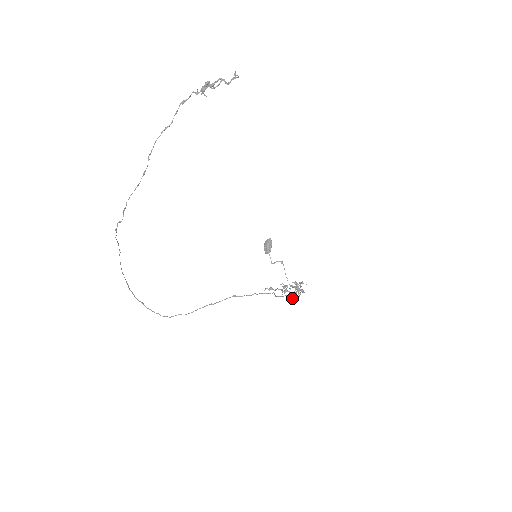
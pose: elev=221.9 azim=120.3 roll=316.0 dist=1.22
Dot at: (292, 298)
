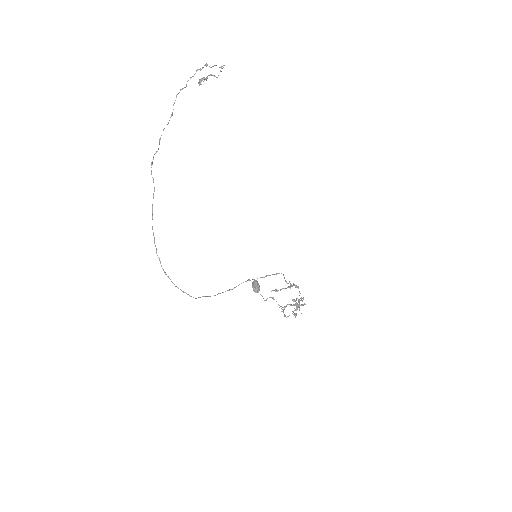
Dot at: (299, 292)
